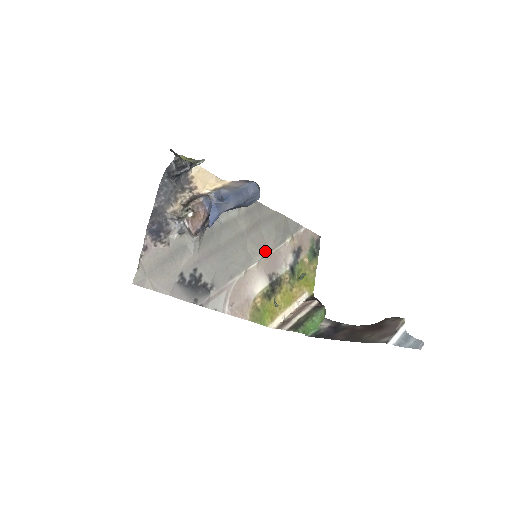
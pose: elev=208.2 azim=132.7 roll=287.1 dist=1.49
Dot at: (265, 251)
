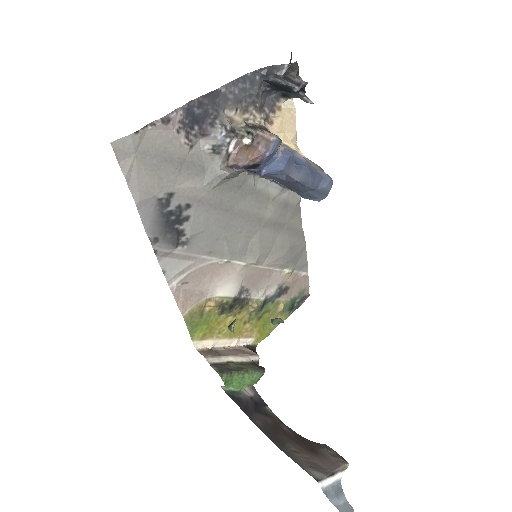
Dot at: (262, 260)
